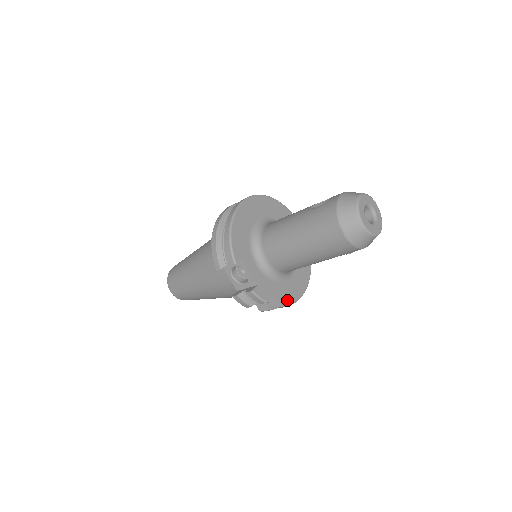
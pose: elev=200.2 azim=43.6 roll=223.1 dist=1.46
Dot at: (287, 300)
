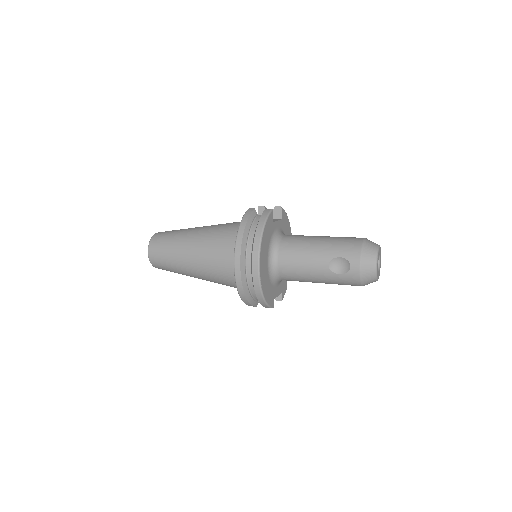
Dot at: occluded
